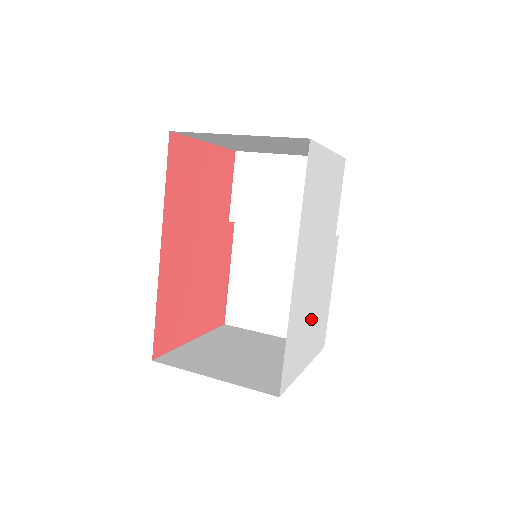
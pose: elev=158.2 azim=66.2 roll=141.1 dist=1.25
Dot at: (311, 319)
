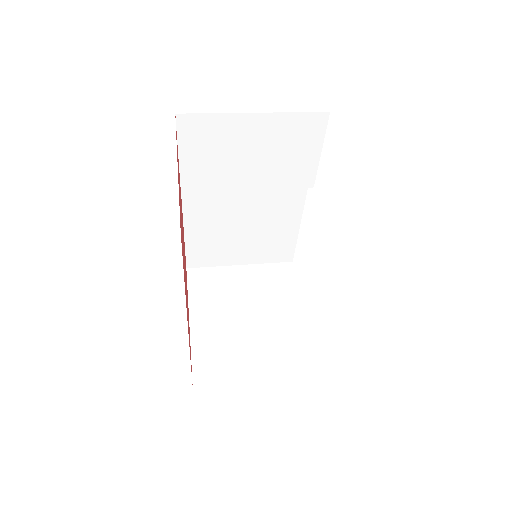
Dot at: occluded
